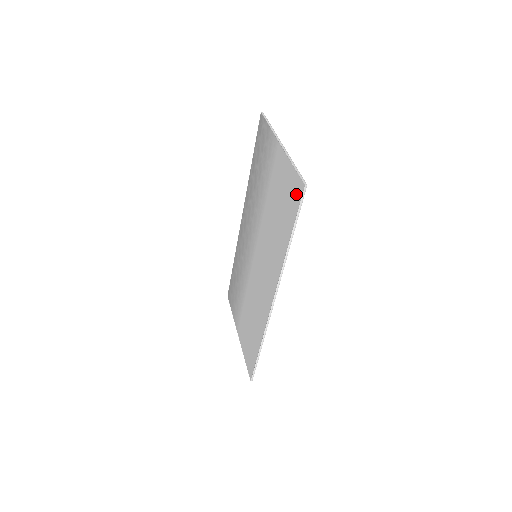
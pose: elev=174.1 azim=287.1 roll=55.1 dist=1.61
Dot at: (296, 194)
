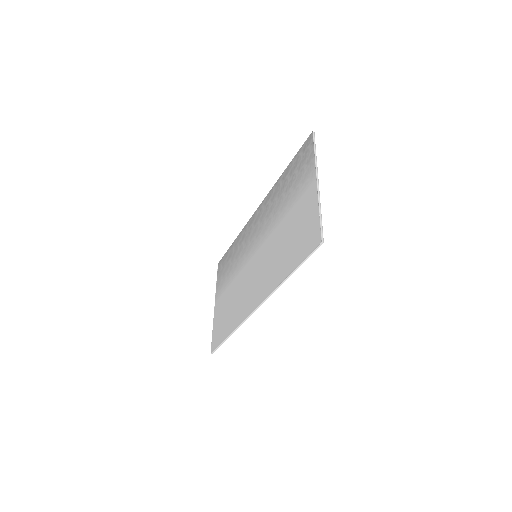
Dot at: (311, 242)
